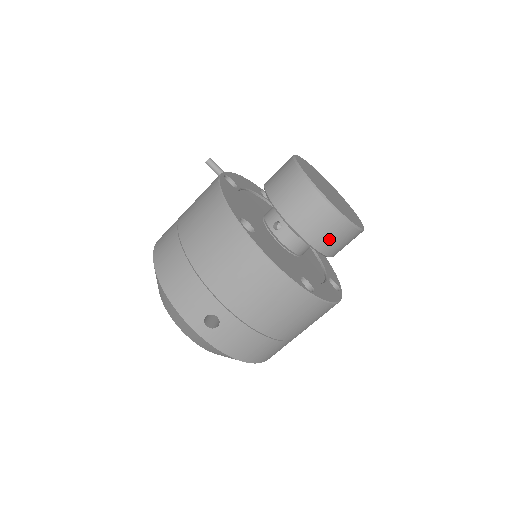
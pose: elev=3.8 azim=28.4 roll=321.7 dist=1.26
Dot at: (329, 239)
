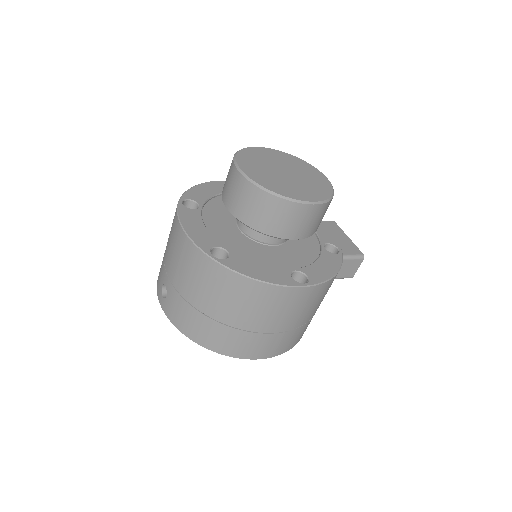
Dot at: (249, 209)
